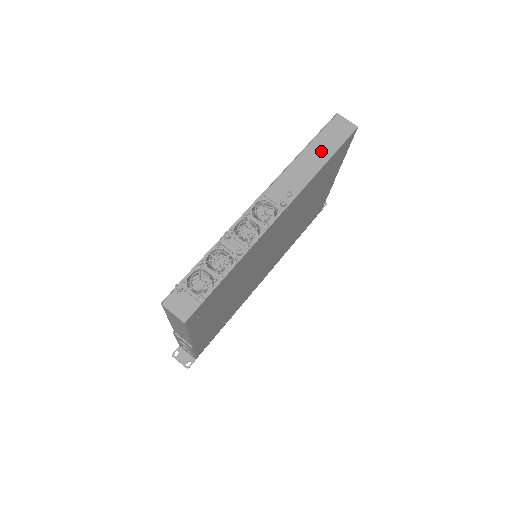
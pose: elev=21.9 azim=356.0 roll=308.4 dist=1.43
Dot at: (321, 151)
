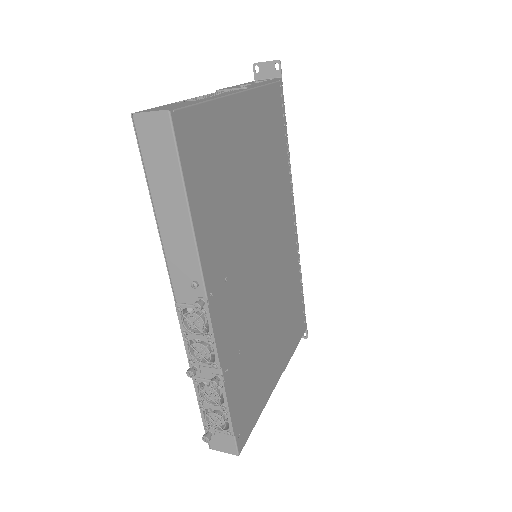
Dot at: (170, 196)
